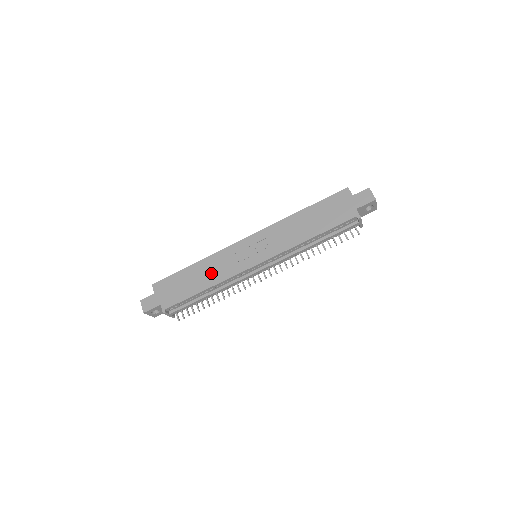
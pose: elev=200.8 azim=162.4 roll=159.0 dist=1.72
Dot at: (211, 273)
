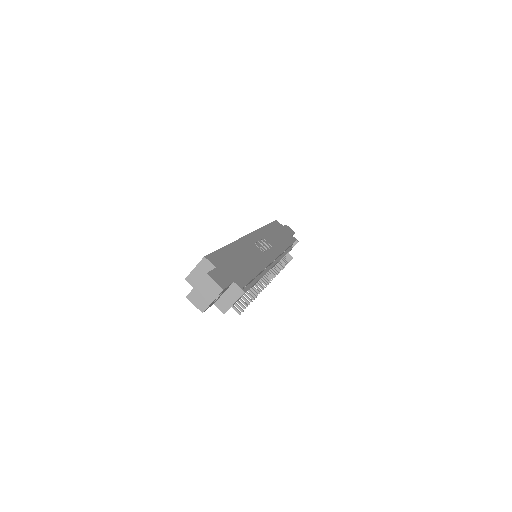
Dot at: (251, 257)
